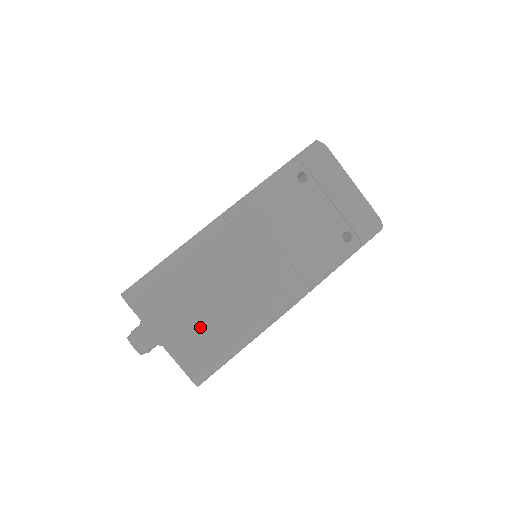
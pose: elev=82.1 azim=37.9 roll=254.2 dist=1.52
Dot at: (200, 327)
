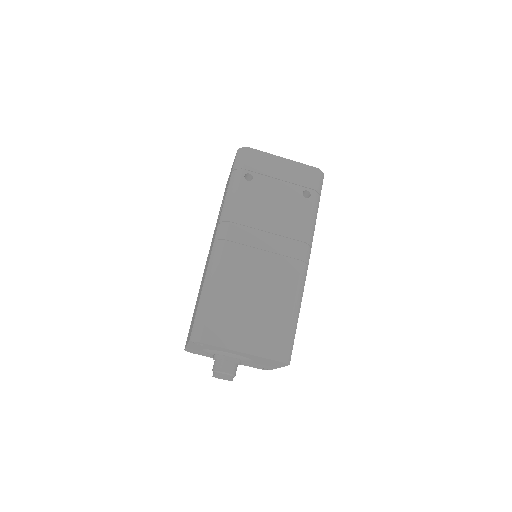
Dot at: (260, 322)
